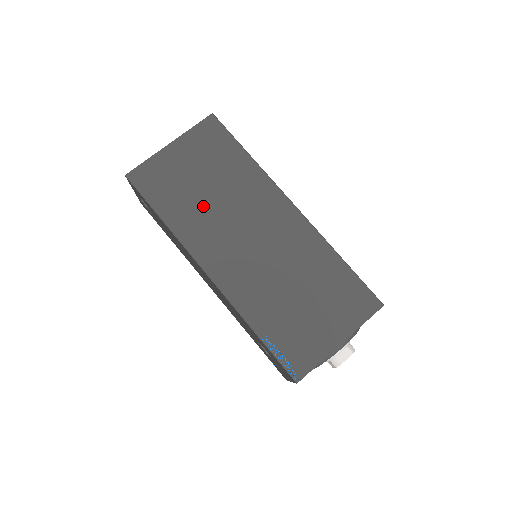
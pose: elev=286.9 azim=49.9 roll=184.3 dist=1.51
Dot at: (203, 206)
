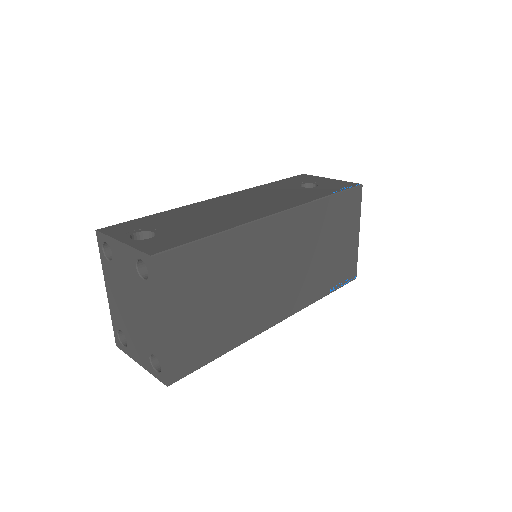
Dot at: (236, 308)
